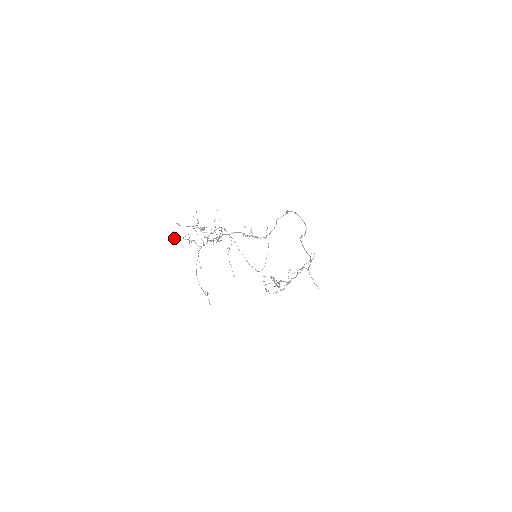
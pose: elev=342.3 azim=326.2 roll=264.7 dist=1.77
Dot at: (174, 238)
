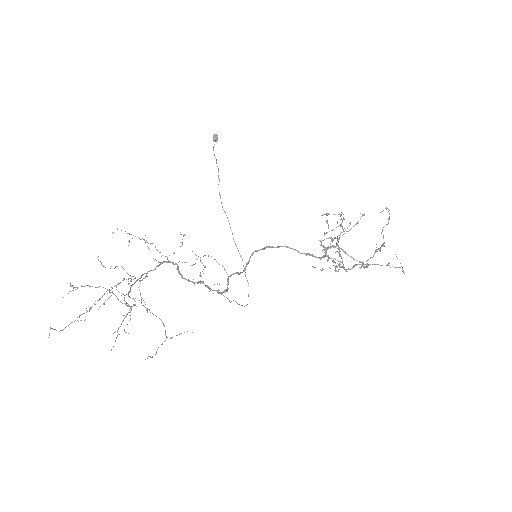
Dot at: (59, 331)
